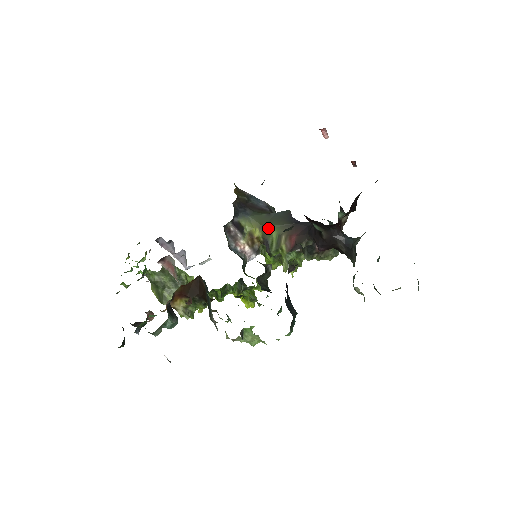
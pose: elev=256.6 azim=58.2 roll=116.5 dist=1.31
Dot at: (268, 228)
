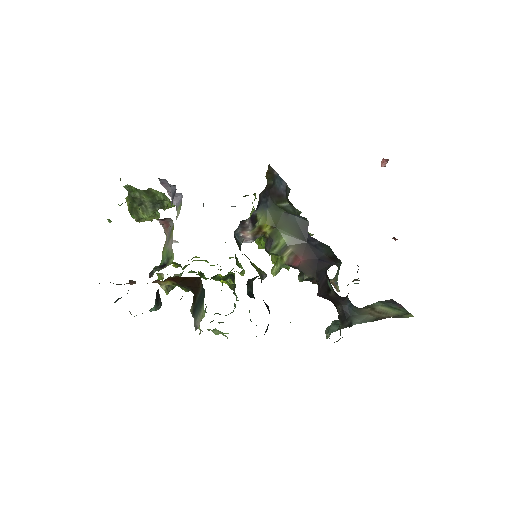
Dot at: (280, 231)
